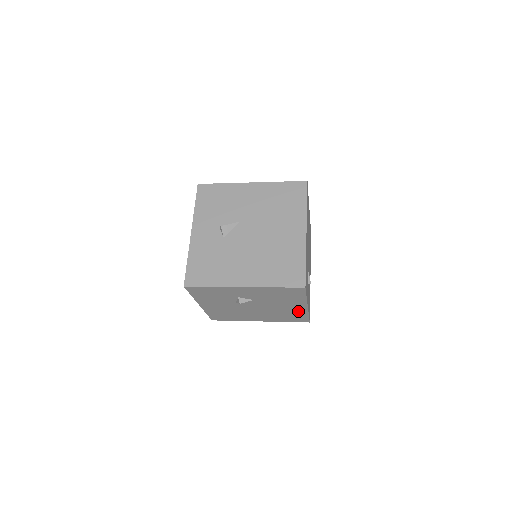
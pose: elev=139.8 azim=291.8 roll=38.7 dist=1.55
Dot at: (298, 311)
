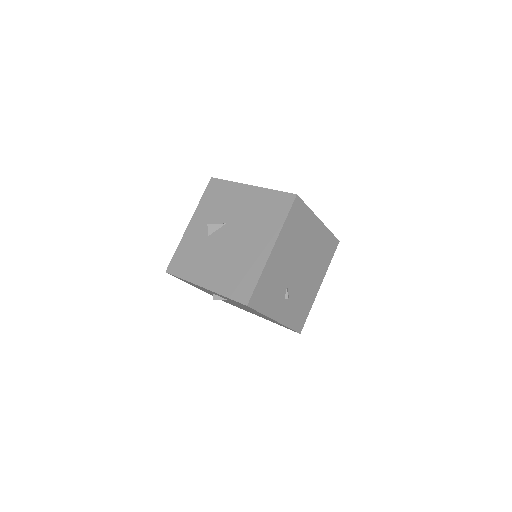
Dot at: occluded
